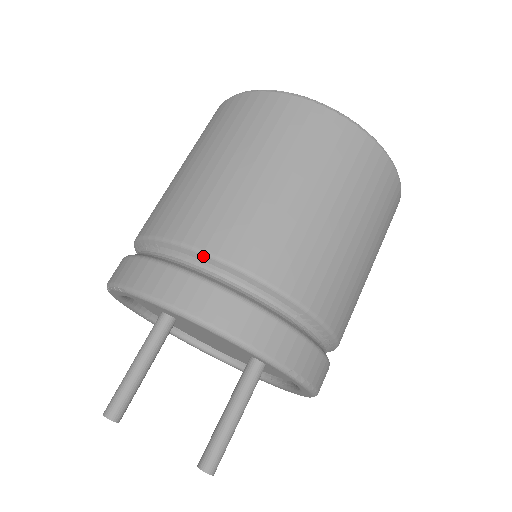
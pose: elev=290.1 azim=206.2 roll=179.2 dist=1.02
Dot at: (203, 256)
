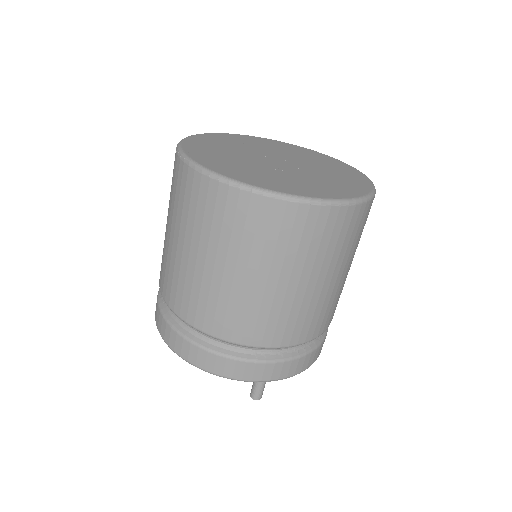
Dot at: (181, 319)
